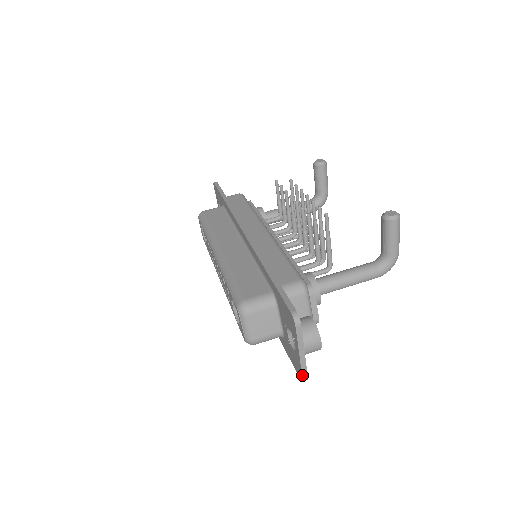
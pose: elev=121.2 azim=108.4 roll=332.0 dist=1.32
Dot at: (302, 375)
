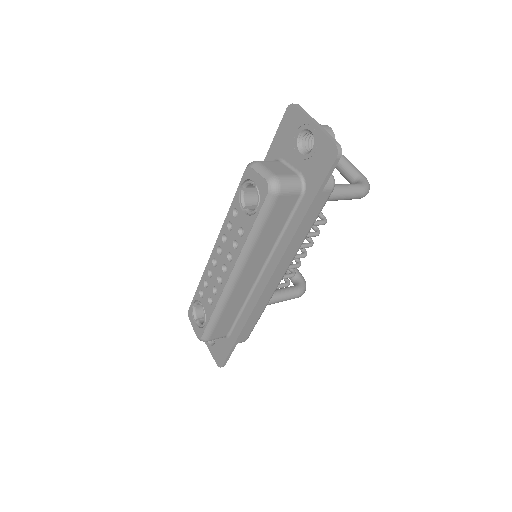
Dot at: (332, 140)
